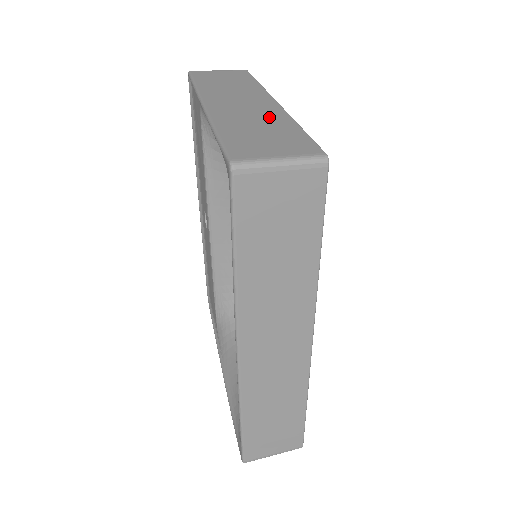
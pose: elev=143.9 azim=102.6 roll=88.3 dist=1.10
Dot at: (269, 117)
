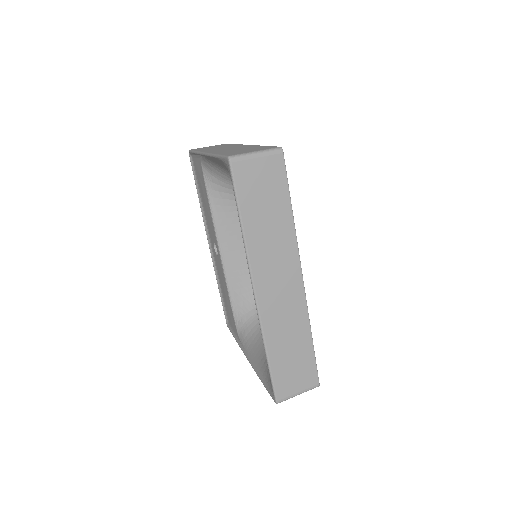
Dot at: (246, 147)
